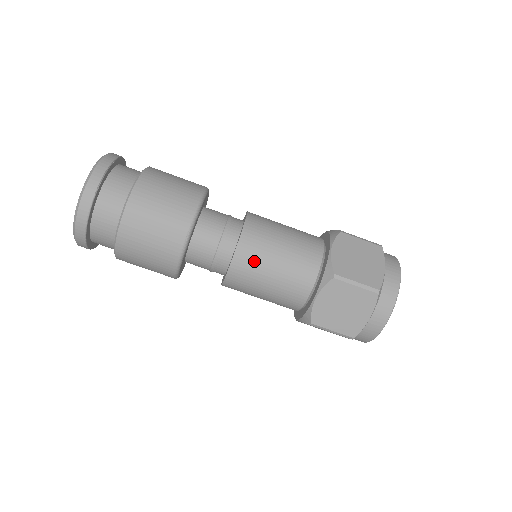
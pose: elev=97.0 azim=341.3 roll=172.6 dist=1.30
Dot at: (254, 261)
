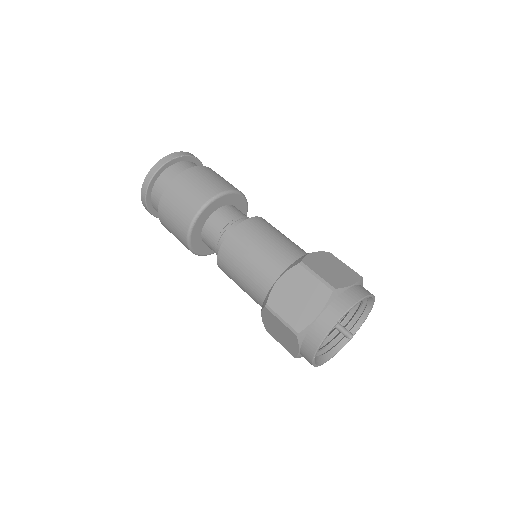
Dot at: (246, 238)
